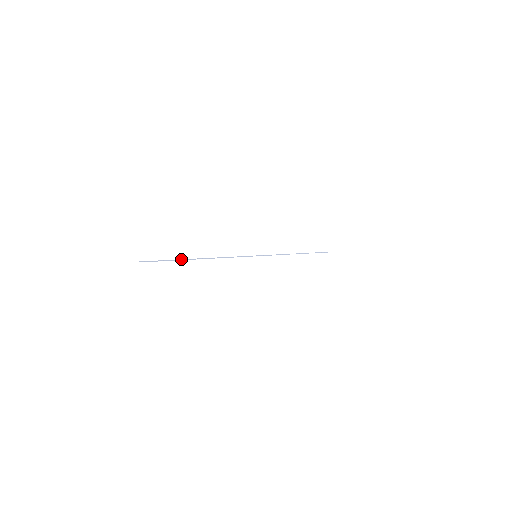
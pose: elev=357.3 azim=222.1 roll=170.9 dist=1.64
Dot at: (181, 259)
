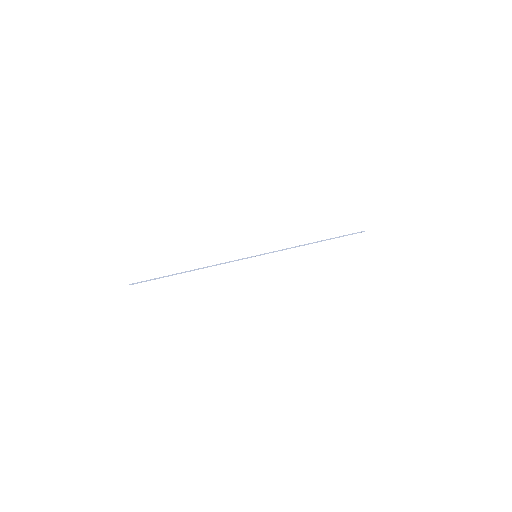
Dot at: (170, 275)
